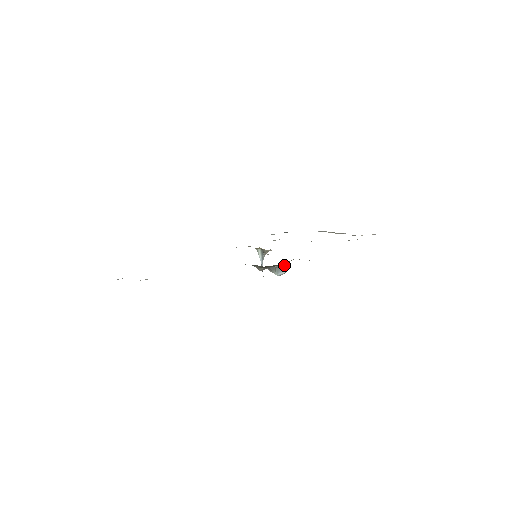
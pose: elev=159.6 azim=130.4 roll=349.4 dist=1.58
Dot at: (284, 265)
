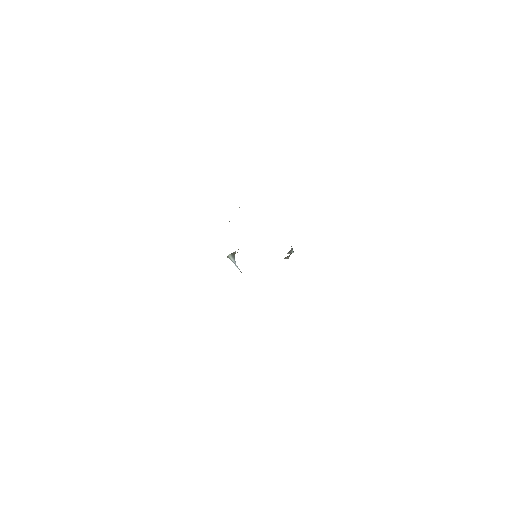
Dot at: occluded
